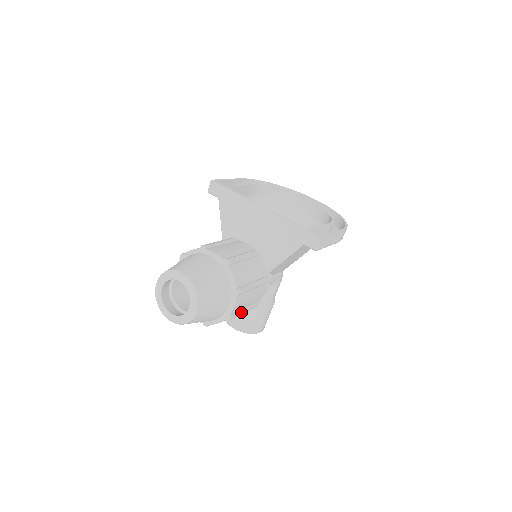
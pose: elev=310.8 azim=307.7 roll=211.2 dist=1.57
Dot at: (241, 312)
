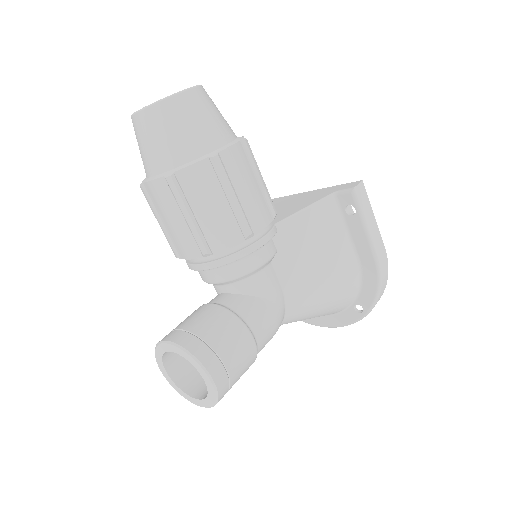
Dot at: (230, 183)
